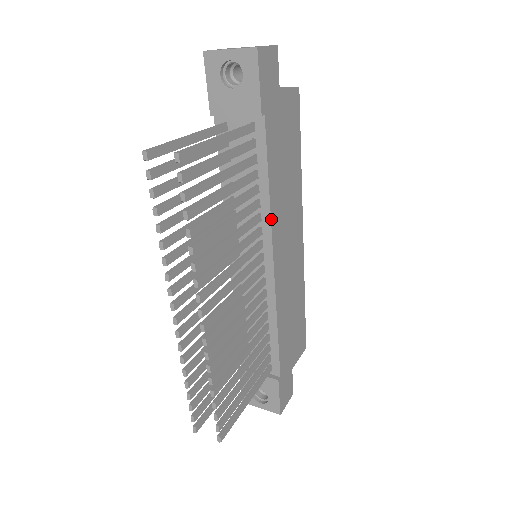
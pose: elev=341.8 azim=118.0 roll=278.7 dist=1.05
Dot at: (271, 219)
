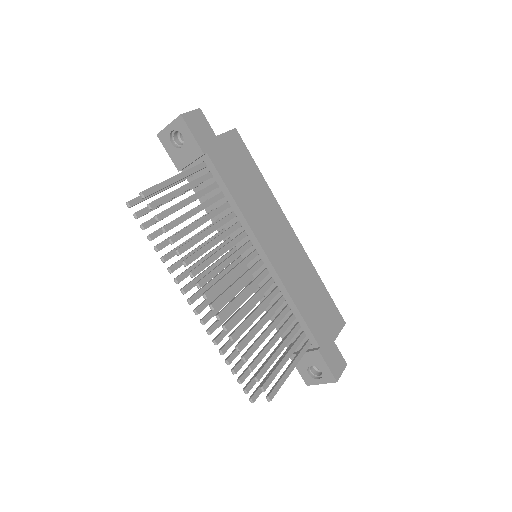
Dot at: (247, 221)
